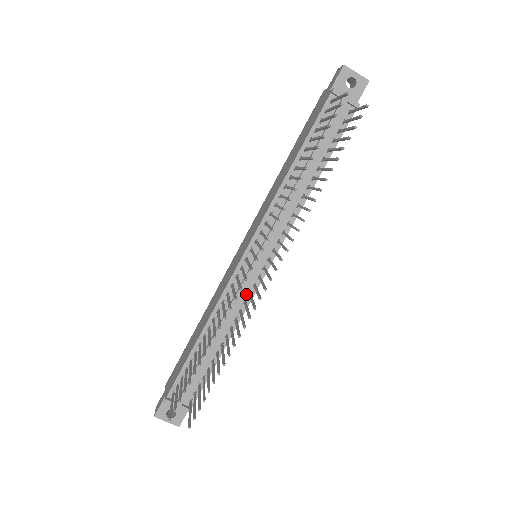
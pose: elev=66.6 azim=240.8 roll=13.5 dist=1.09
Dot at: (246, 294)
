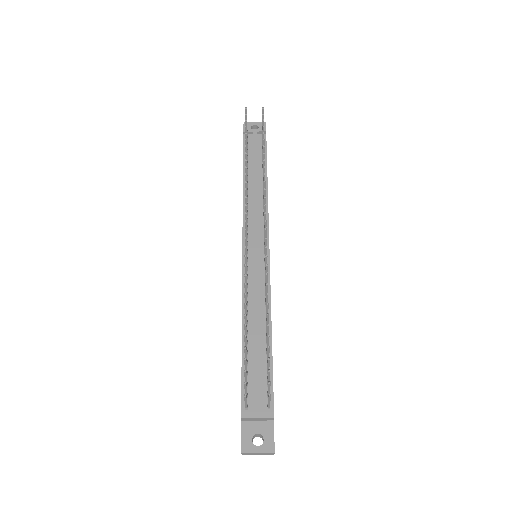
Dot at: (263, 280)
